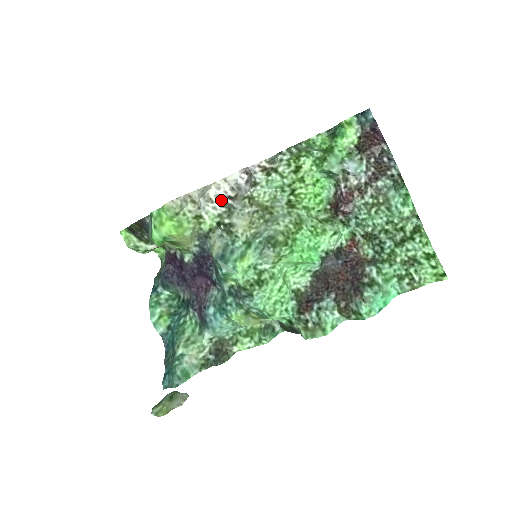
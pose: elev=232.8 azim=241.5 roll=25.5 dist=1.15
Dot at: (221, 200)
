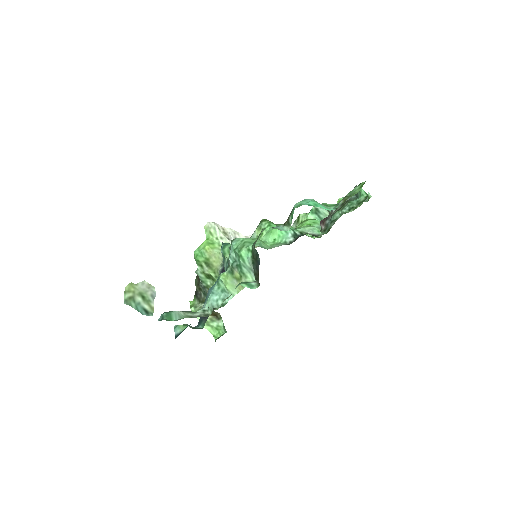
Dot at: occluded
